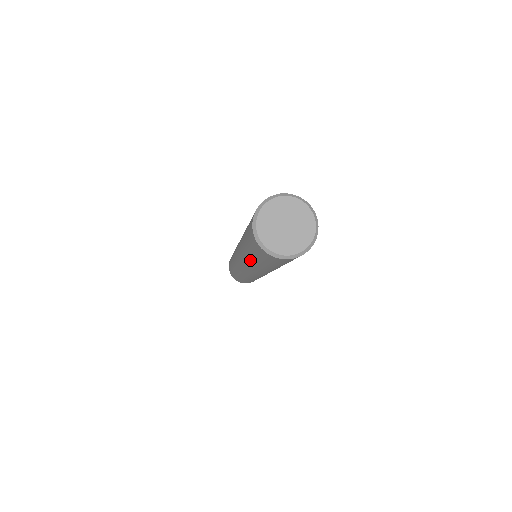
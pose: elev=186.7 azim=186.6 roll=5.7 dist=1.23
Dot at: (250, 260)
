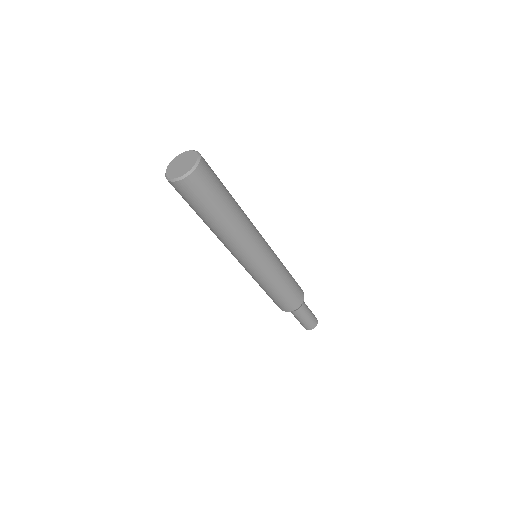
Dot at: (206, 223)
